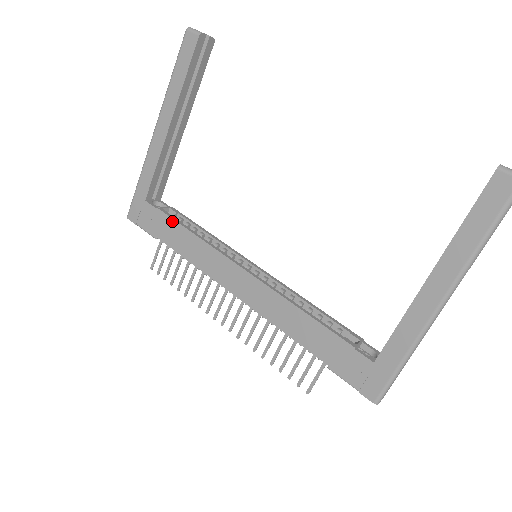
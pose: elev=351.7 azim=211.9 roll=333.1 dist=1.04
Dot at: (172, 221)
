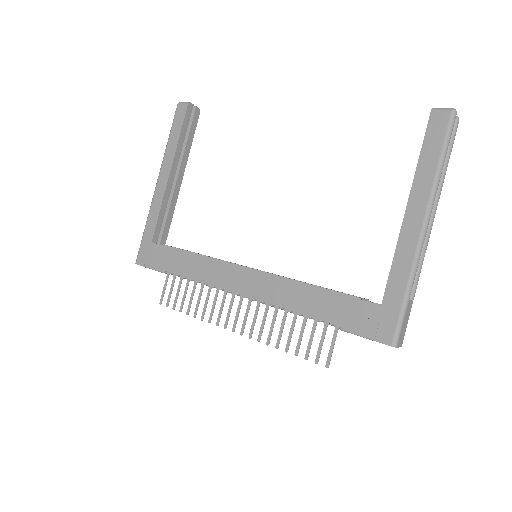
Dot at: (177, 250)
